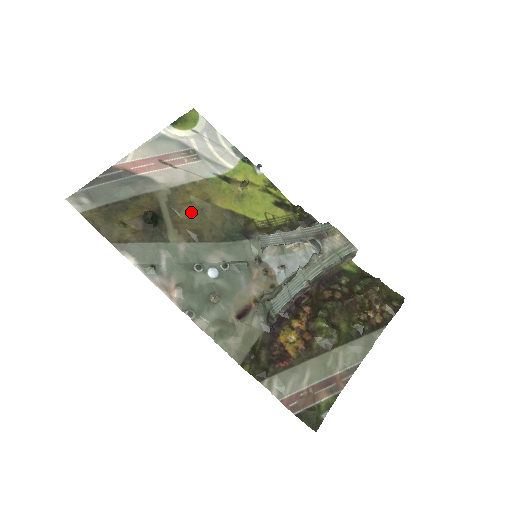
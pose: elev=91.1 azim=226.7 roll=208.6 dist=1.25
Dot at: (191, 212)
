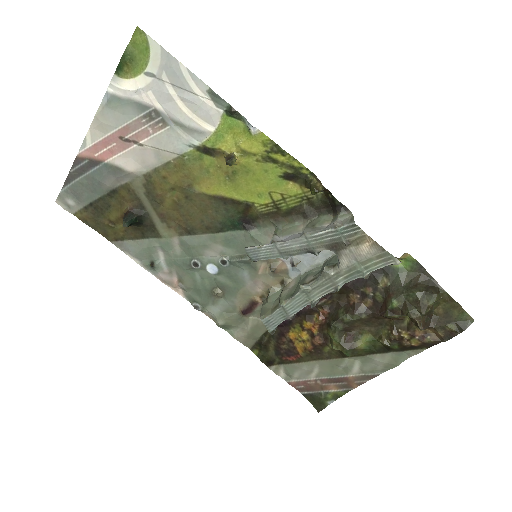
Dot at: (174, 202)
